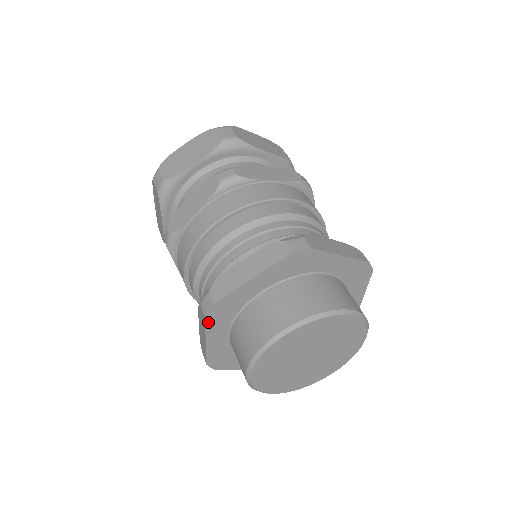
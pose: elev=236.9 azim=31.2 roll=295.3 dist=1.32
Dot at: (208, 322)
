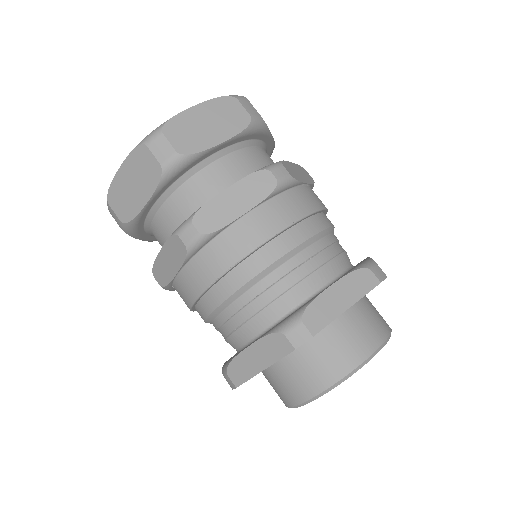
Dot at: (289, 353)
